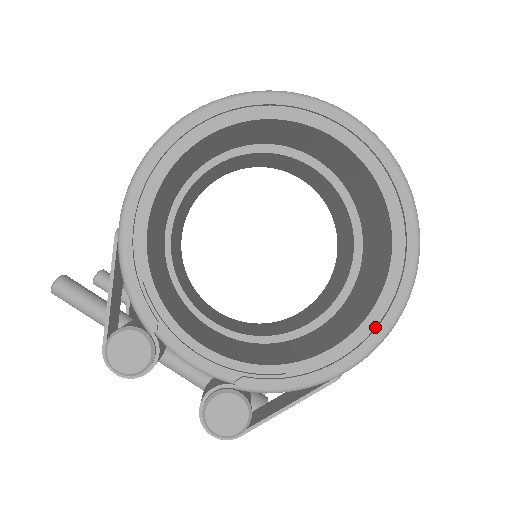
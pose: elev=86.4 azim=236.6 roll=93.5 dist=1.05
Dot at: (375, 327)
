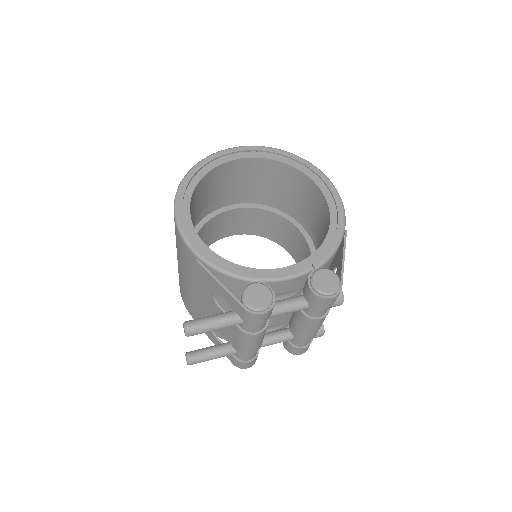
Dot at: (334, 202)
